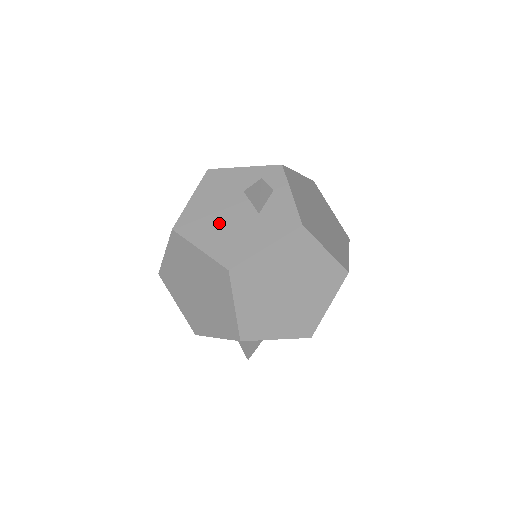
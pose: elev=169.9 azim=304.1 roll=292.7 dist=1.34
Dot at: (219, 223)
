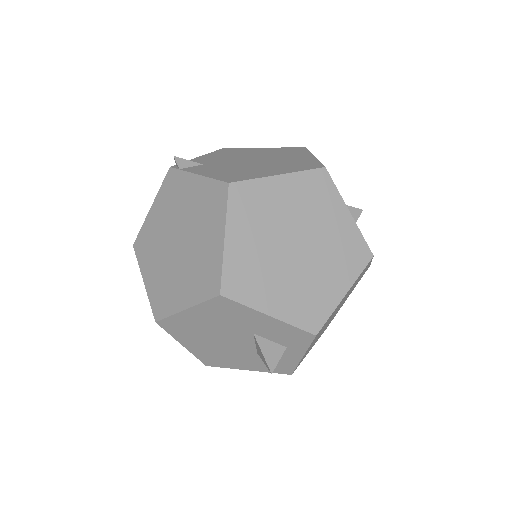
Dot at: (211, 341)
